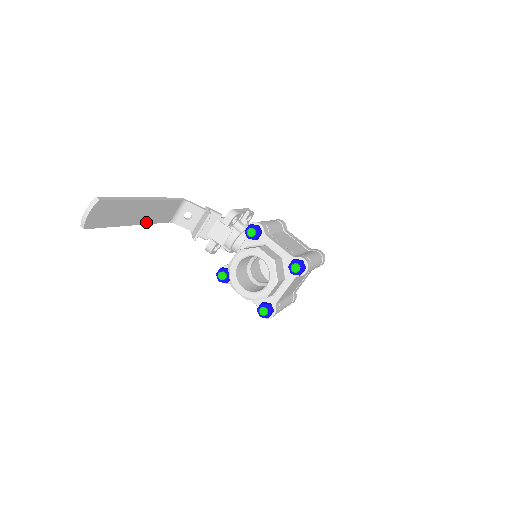
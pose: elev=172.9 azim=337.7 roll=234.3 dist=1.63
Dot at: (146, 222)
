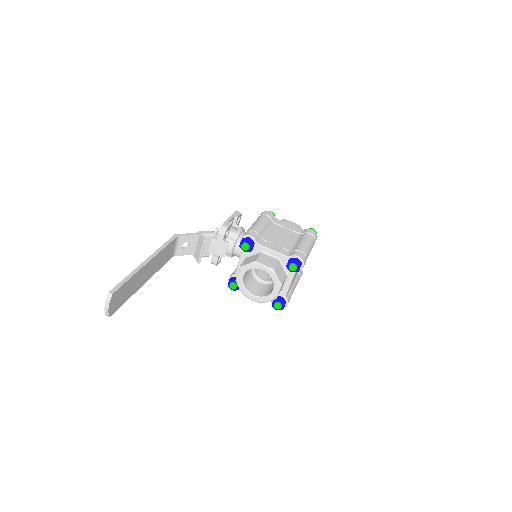
Dot at: (154, 273)
